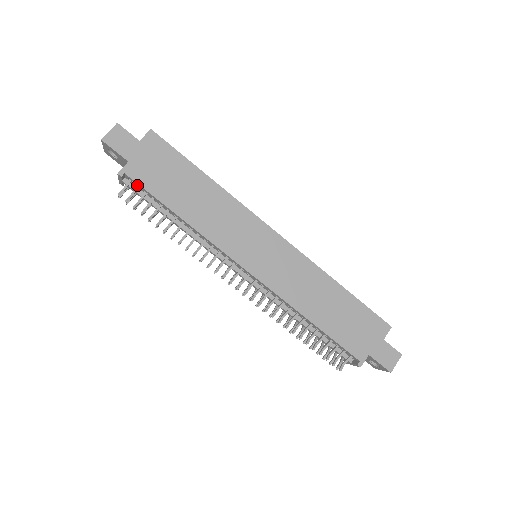
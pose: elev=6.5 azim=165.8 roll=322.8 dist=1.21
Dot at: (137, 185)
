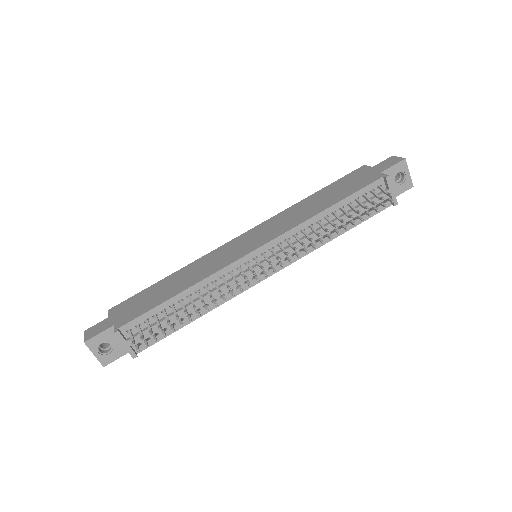
Dot at: (136, 326)
